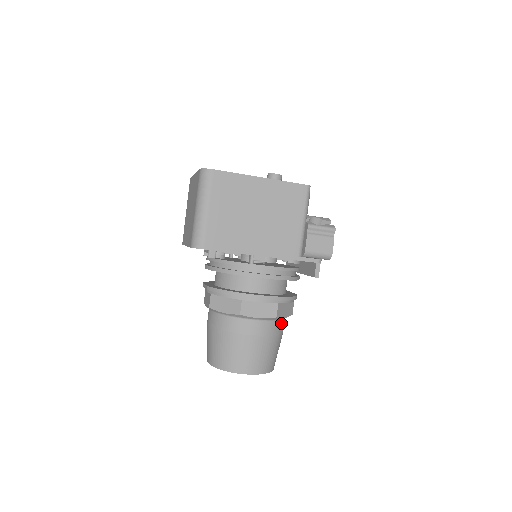
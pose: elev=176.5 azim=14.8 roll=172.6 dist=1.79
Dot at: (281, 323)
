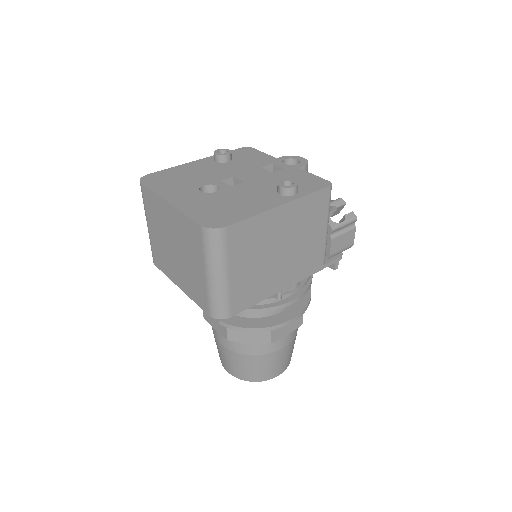
Dot at: occluded
